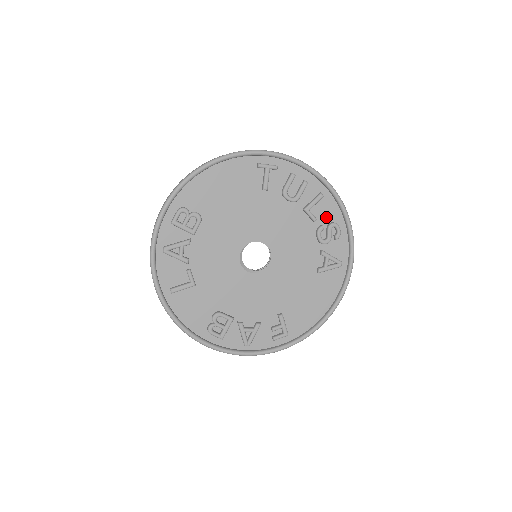
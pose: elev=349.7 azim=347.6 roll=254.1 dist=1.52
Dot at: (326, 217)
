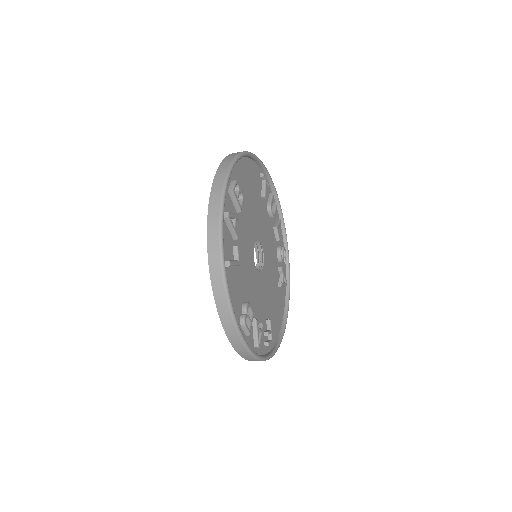
Dot at: (279, 241)
